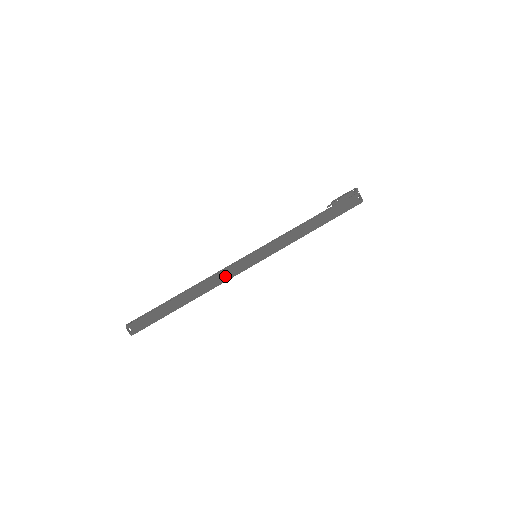
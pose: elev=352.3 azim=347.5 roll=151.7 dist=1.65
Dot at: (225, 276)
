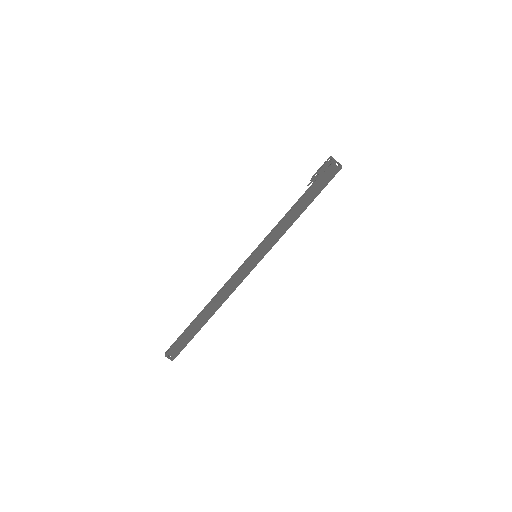
Dot at: (234, 284)
